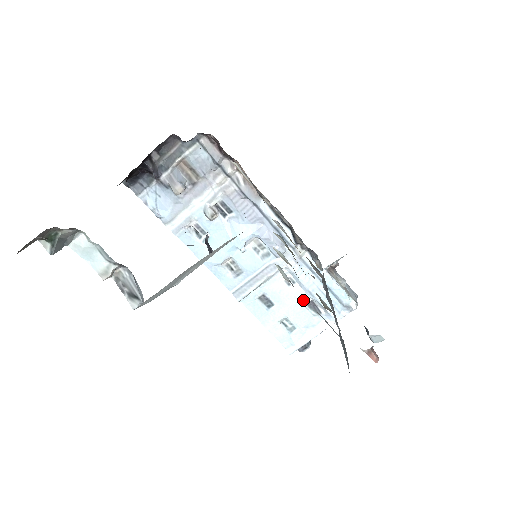
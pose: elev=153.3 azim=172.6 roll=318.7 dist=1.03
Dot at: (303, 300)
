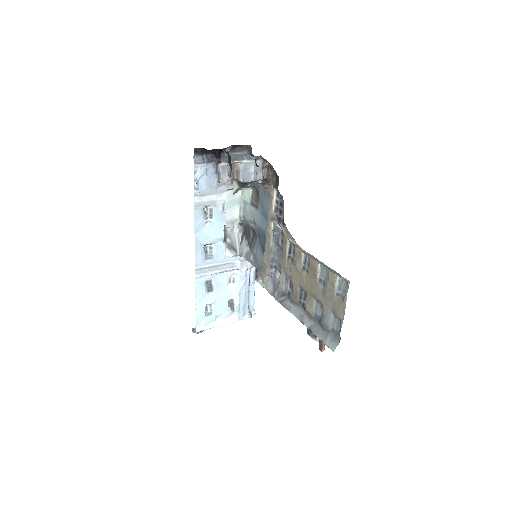
Dot at: (231, 297)
